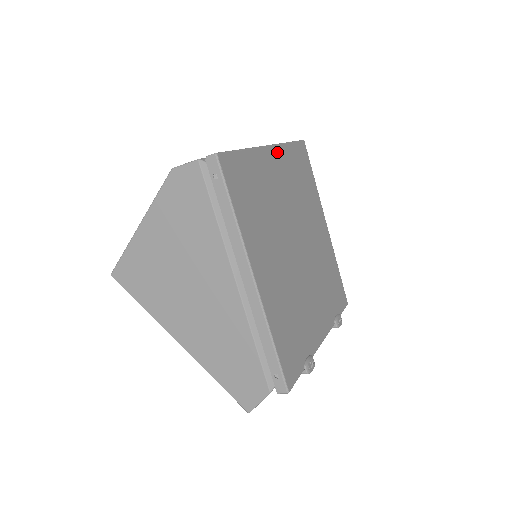
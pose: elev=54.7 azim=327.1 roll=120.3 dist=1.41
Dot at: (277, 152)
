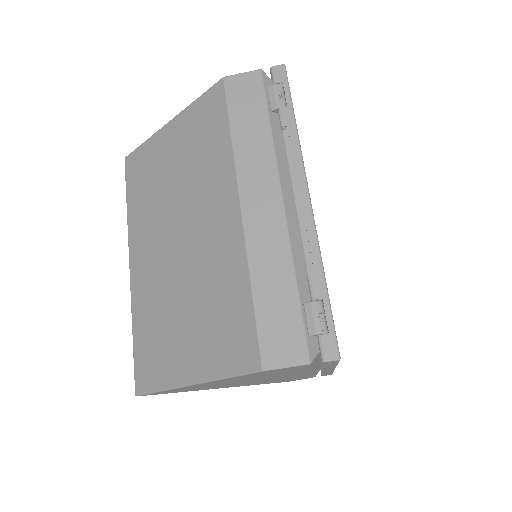
Dot at: occluded
